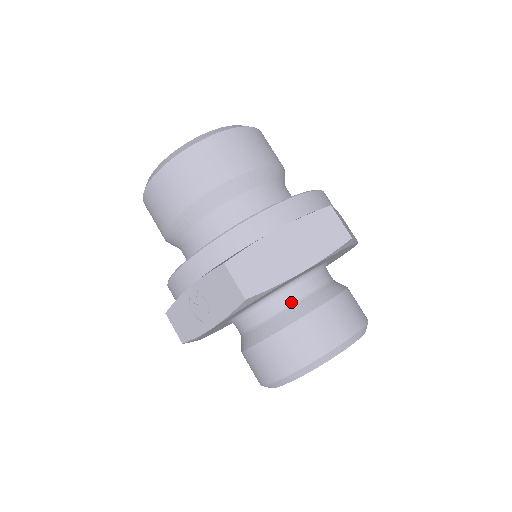
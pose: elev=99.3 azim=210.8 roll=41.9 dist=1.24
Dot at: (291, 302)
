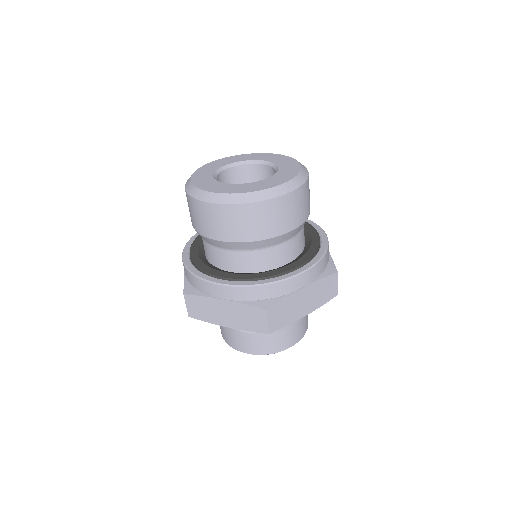
Dot at: occluded
